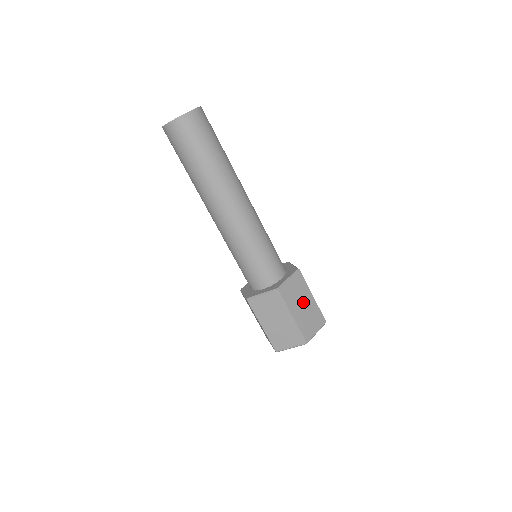
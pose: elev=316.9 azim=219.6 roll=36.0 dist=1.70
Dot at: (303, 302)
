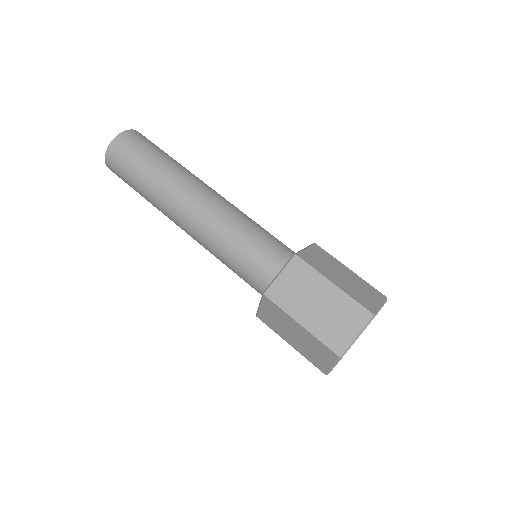
Dot at: (339, 272)
